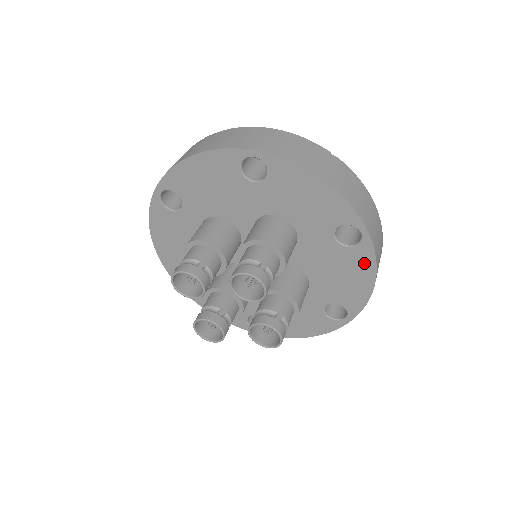
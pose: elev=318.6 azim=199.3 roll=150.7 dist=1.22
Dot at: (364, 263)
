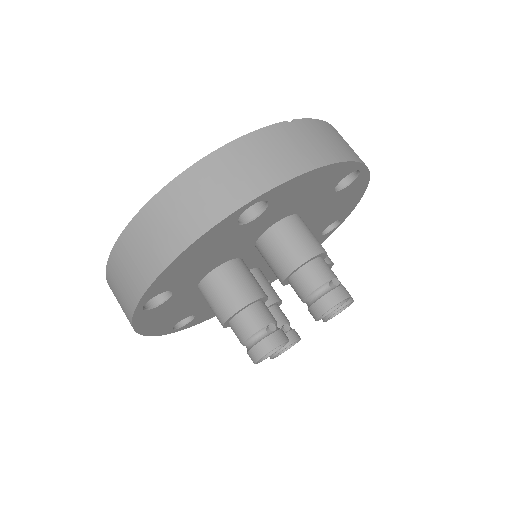
Dot at: (359, 185)
